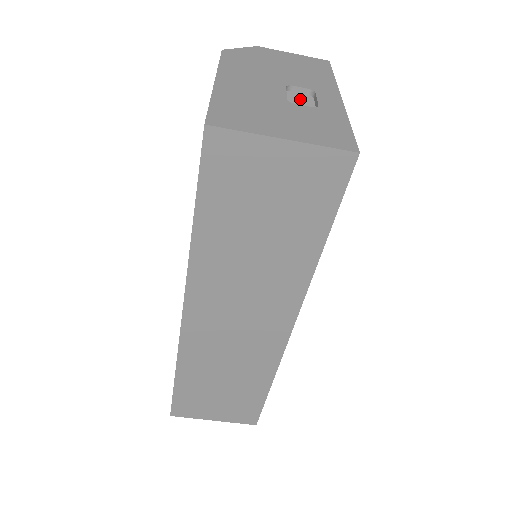
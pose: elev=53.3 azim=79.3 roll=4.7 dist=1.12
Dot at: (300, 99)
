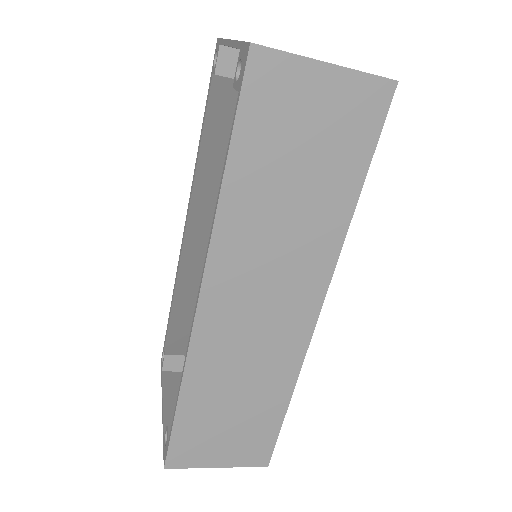
Dot at: occluded
